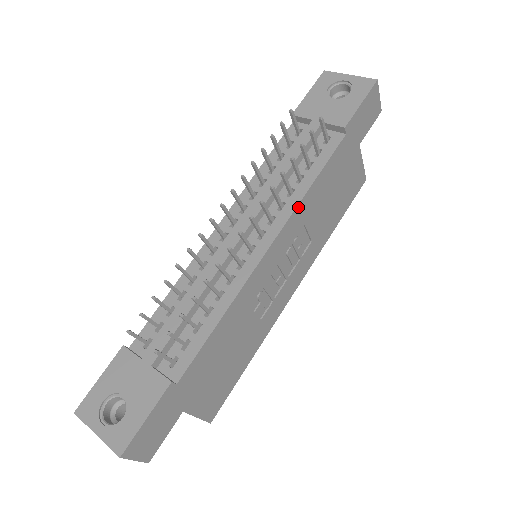
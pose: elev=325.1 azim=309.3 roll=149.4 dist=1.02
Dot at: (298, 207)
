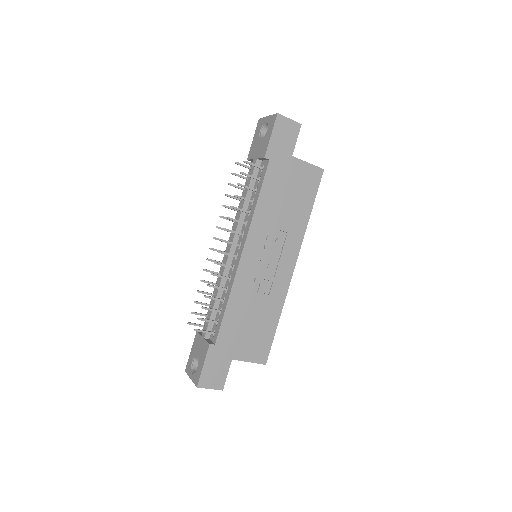
Dot at: (253, 221)
